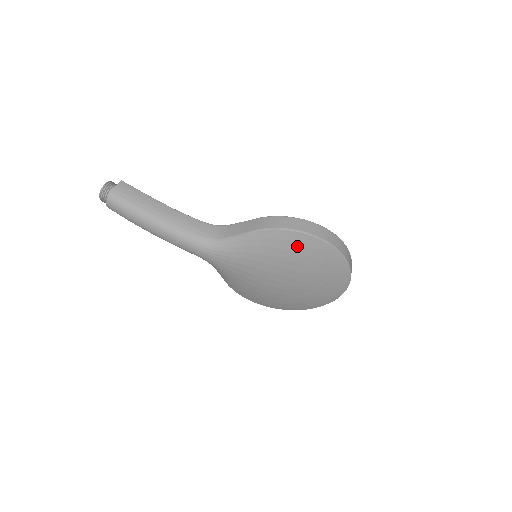
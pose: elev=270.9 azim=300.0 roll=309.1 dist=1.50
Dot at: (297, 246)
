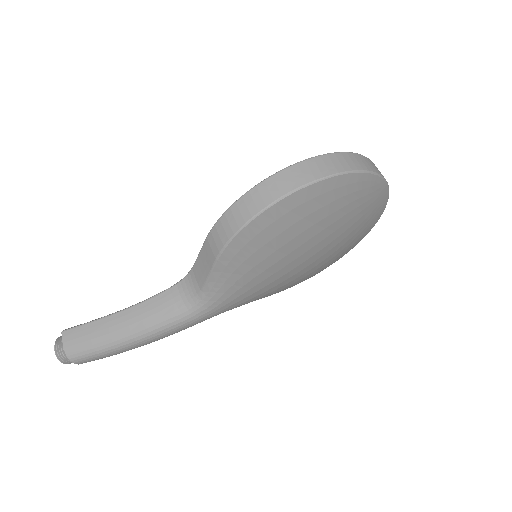
Dot at: (277, 226)
